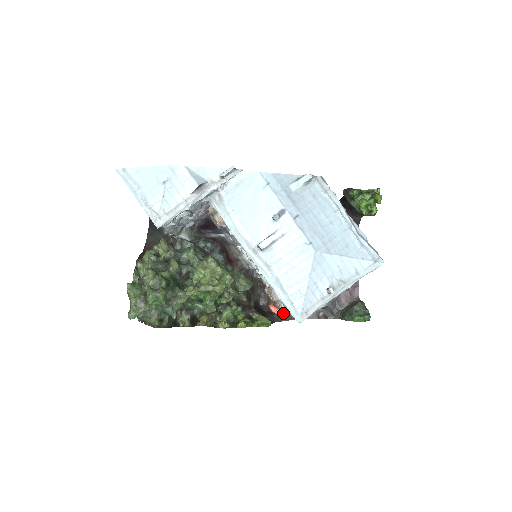
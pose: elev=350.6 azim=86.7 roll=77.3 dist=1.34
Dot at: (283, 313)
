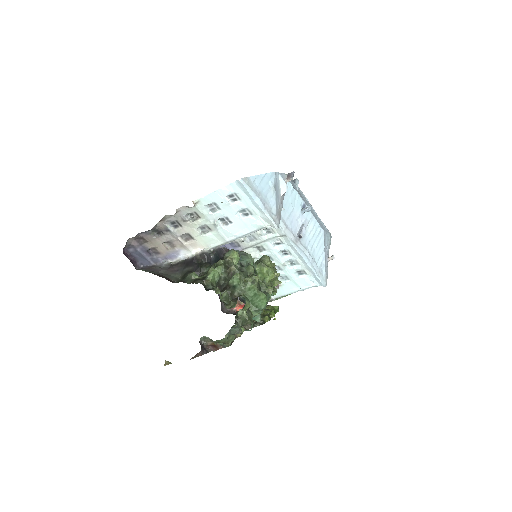
Dot at: occluded
